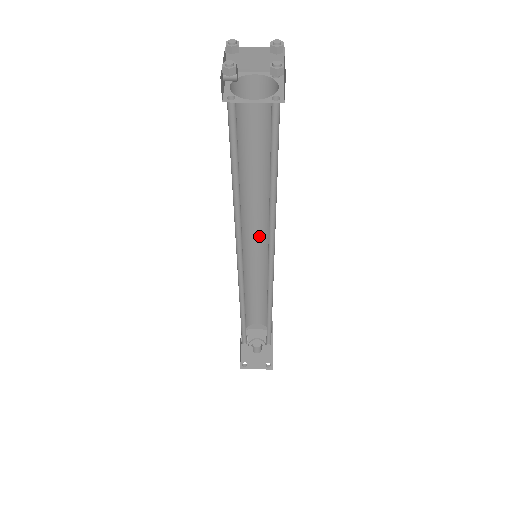
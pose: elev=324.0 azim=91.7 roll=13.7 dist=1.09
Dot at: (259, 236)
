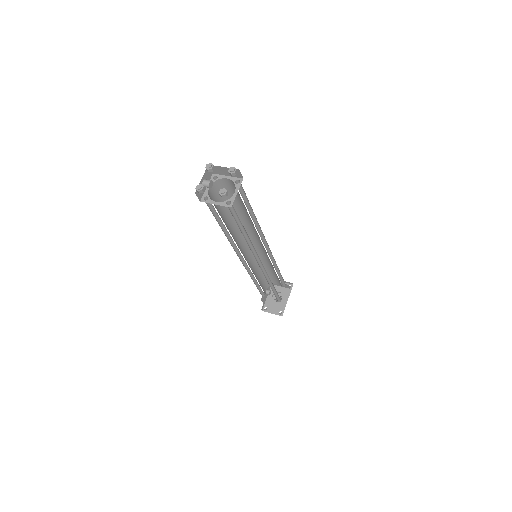
Dot at: (260, 243)
